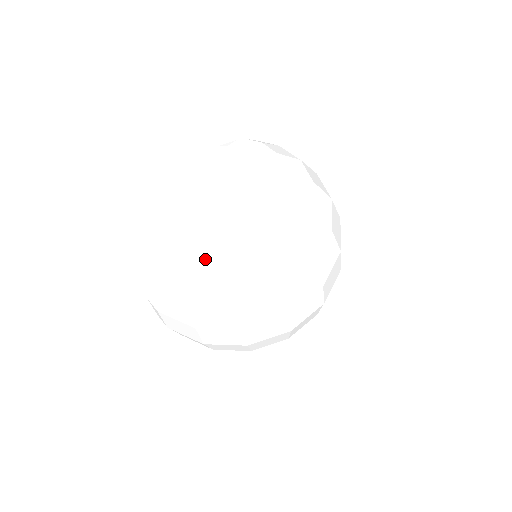
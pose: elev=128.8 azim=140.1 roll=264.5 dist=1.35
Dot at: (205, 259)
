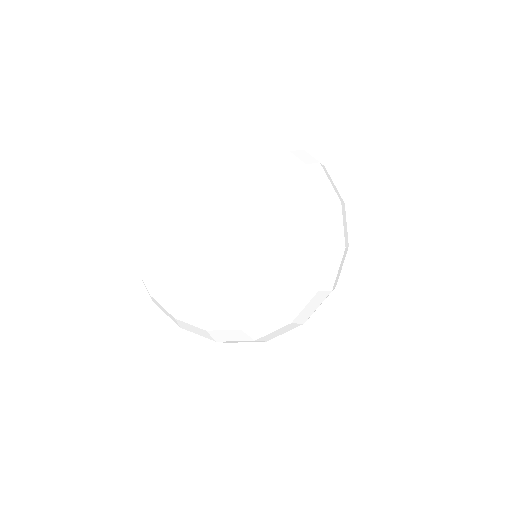
Dot at: (186, 318)
